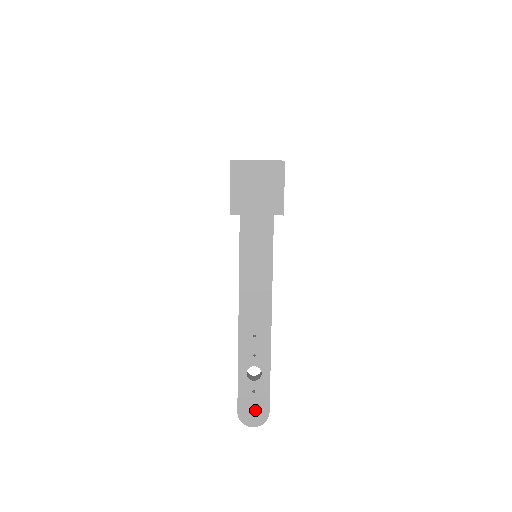
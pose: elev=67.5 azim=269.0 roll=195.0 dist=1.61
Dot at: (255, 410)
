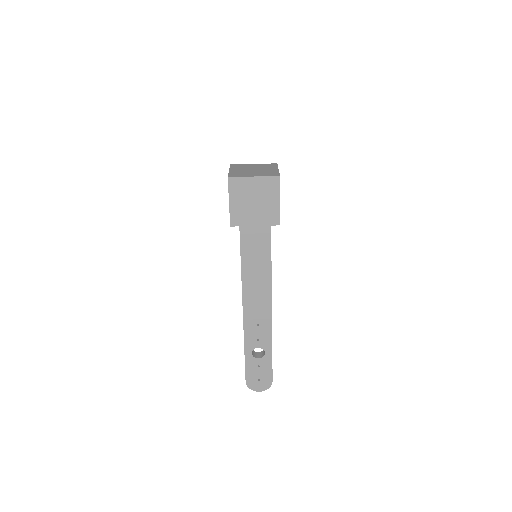
Dot at: (260, 380)
